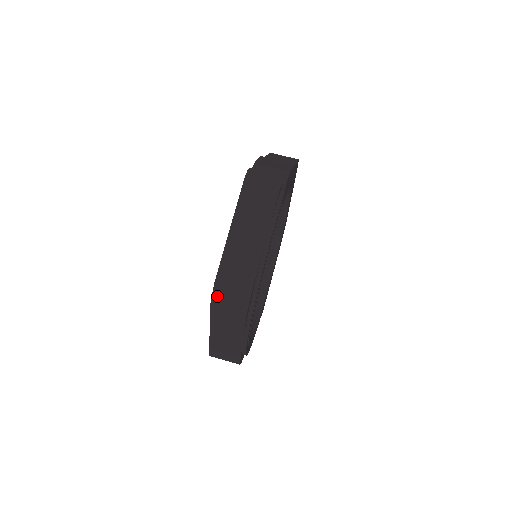
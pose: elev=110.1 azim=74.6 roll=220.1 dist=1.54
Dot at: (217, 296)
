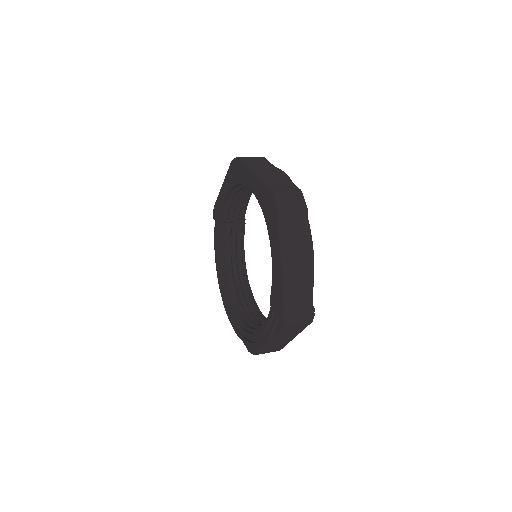
Dot at: occluded
